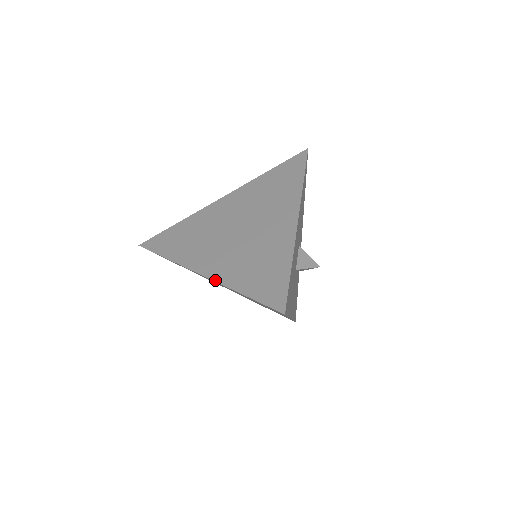
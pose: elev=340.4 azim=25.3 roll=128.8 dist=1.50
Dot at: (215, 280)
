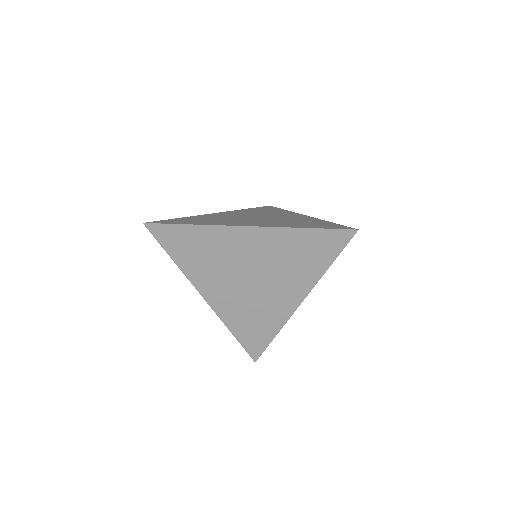
Dot at: (269, 226)
